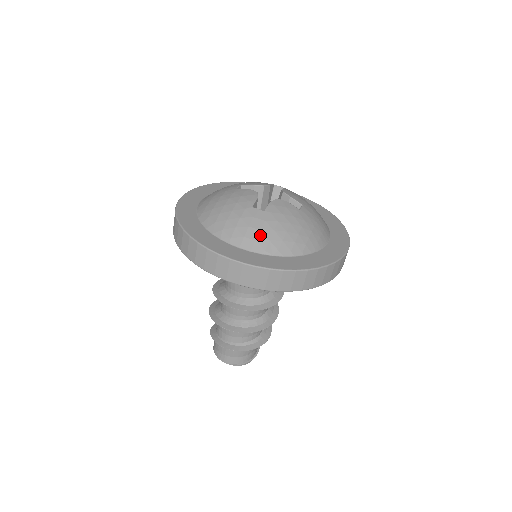
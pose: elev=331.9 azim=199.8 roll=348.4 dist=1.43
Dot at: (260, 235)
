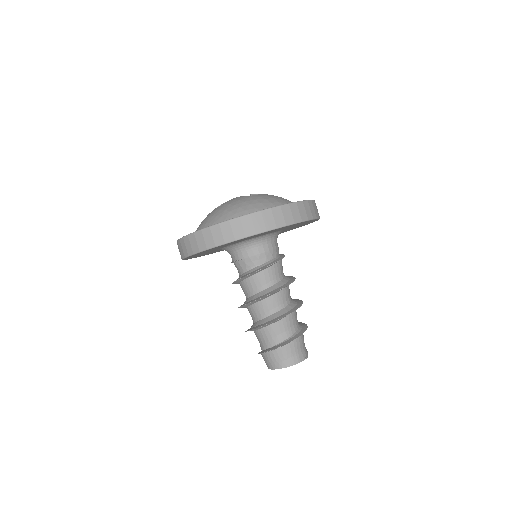
Dot at: (276, 199)
